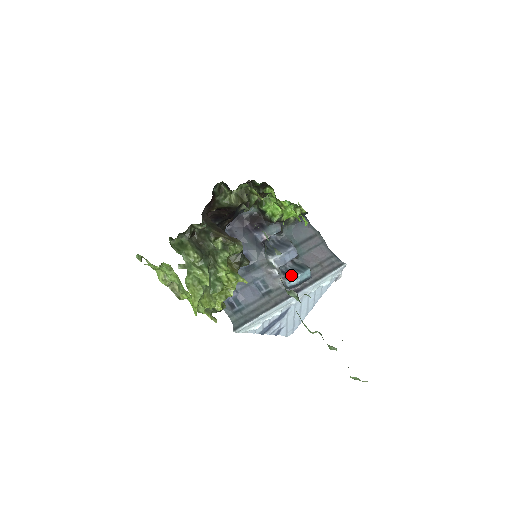
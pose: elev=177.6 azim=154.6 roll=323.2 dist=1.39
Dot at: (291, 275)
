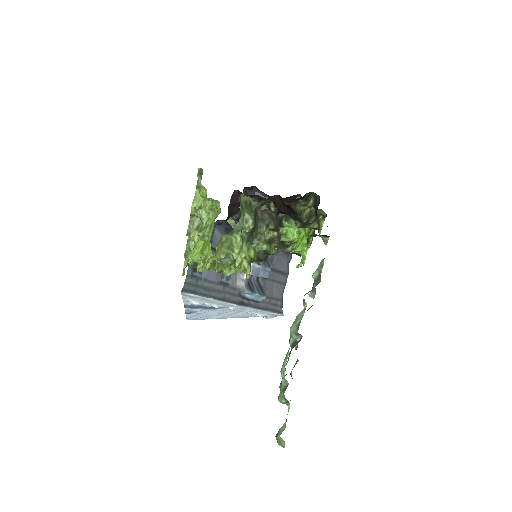
Dot at: (252, 289)
